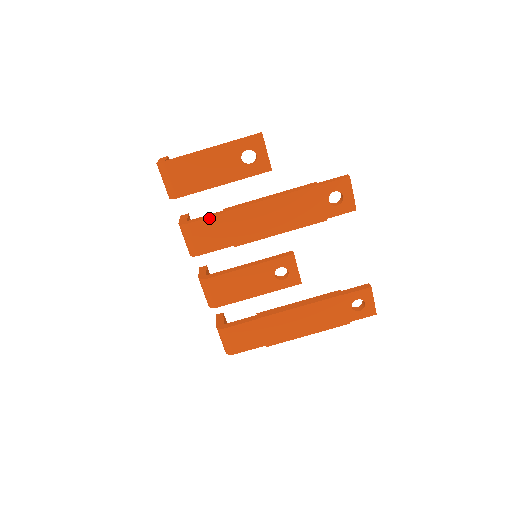
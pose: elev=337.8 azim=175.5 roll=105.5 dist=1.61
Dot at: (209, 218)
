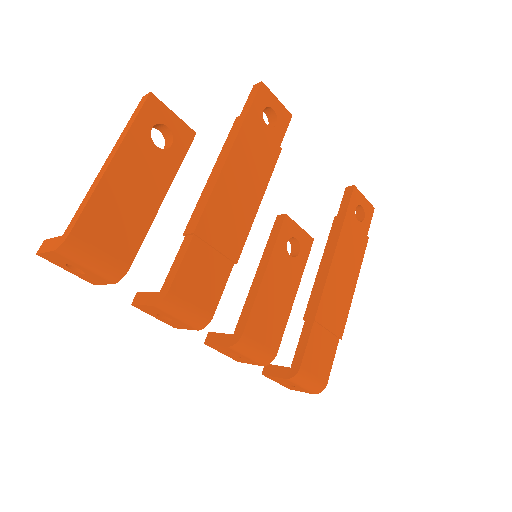
Dot at: (185, 257)
